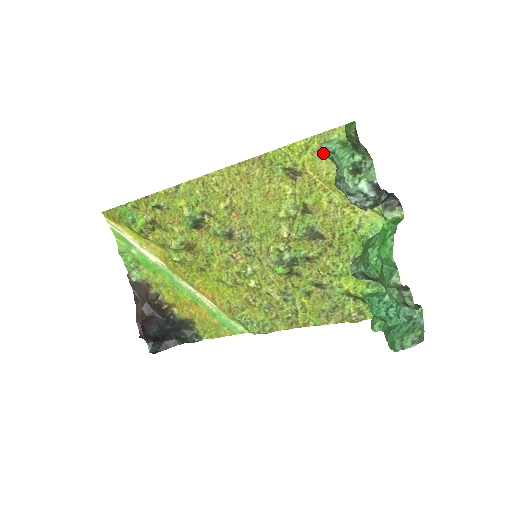
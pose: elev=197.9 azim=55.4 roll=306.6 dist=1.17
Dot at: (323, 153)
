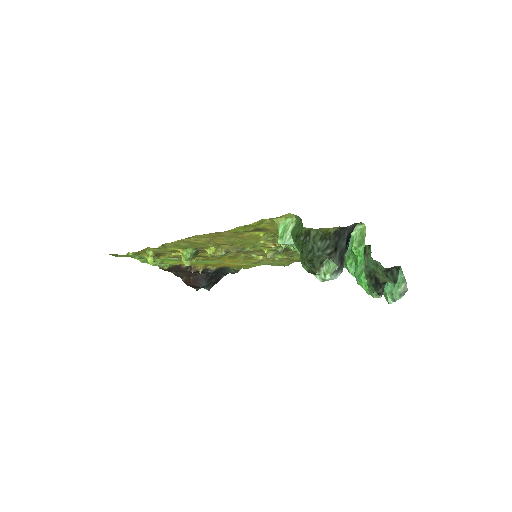
Dot at: occluded
